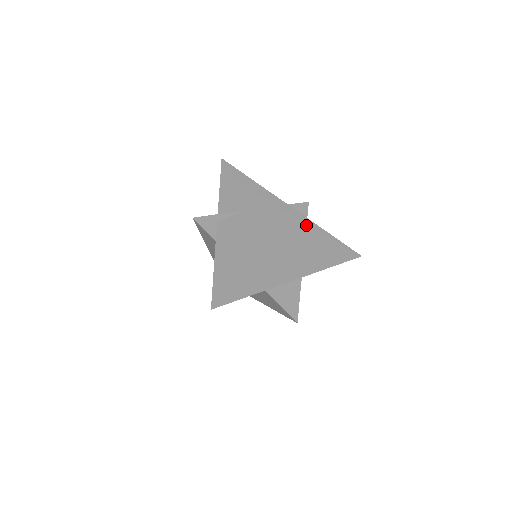
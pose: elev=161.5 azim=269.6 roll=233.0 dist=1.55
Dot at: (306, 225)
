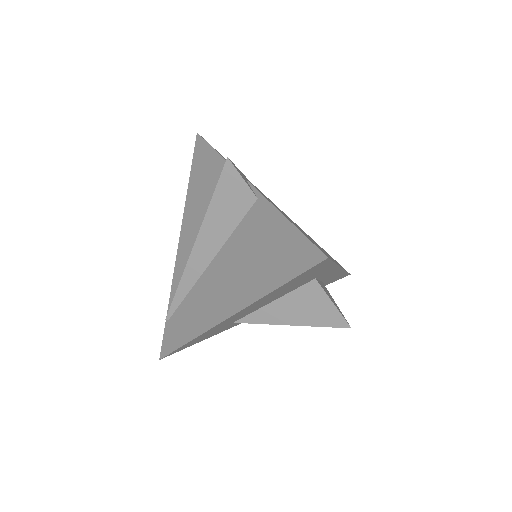
Dot at: occluded
